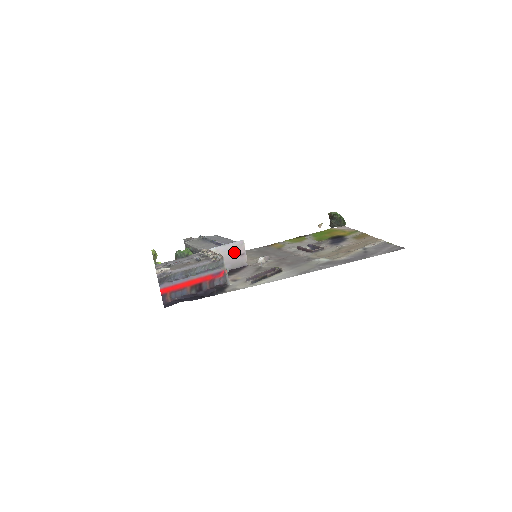
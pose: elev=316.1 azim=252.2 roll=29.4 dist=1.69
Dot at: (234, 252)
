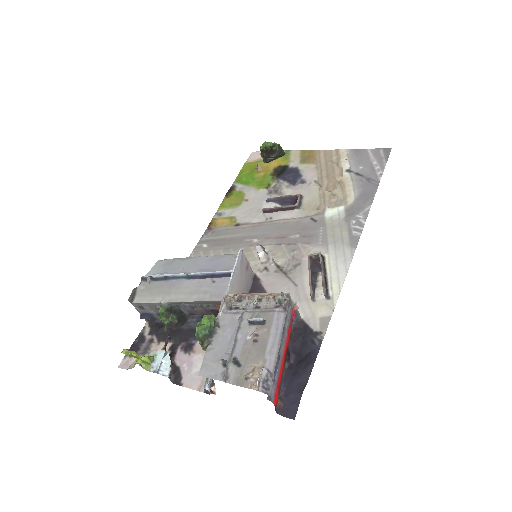
Dot at: (242, 272)
